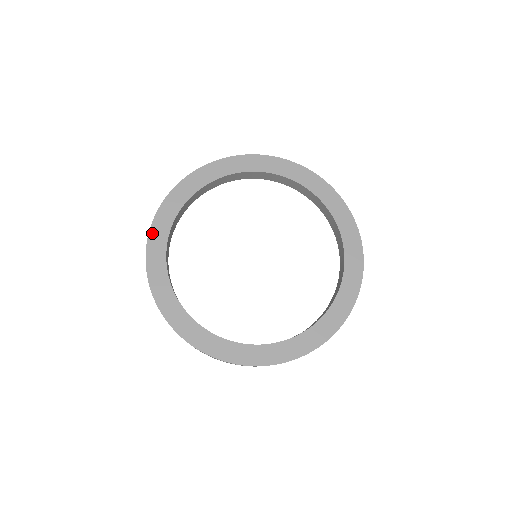
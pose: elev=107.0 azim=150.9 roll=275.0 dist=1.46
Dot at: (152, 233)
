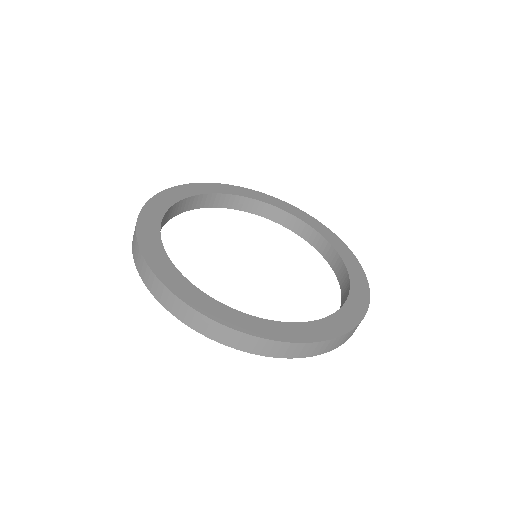
Dot at: (147, 207)
